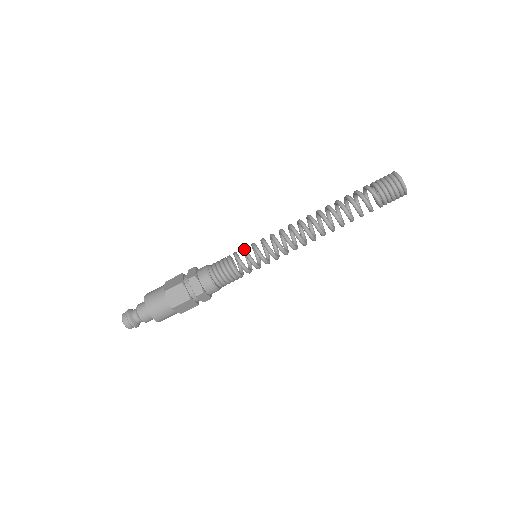
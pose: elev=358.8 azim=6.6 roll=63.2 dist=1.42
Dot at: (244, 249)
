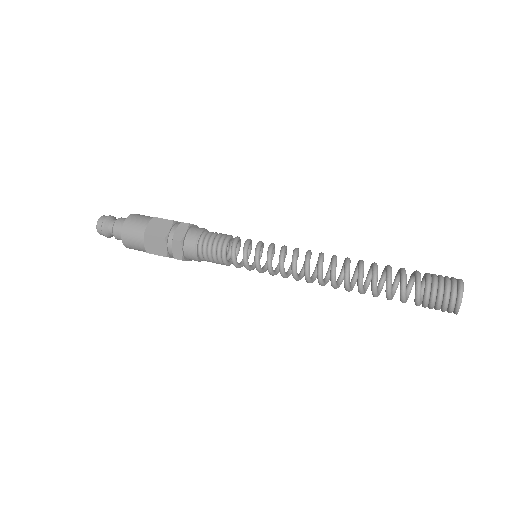
Dot at: (245, 246)
